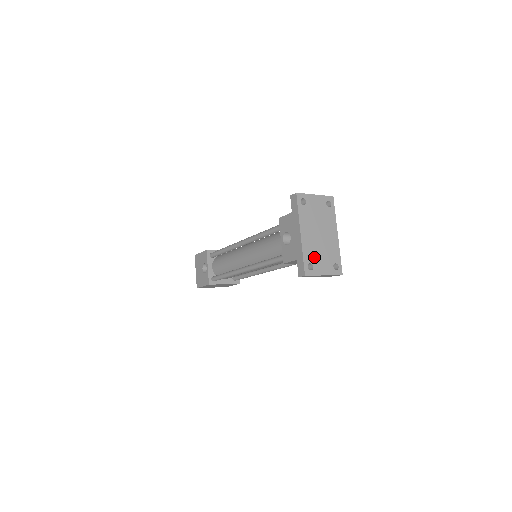
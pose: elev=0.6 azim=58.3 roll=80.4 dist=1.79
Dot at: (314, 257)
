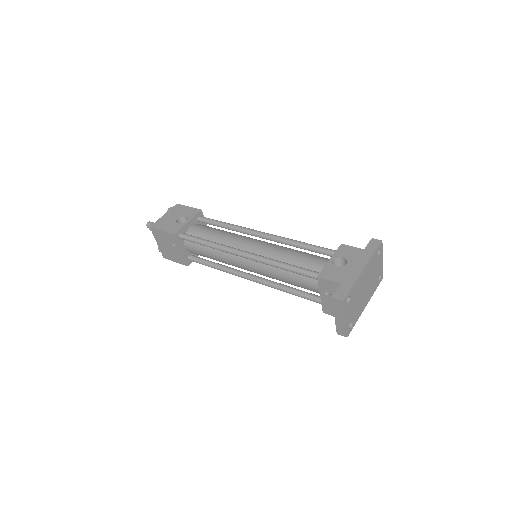
Dot at: (354, 297)
